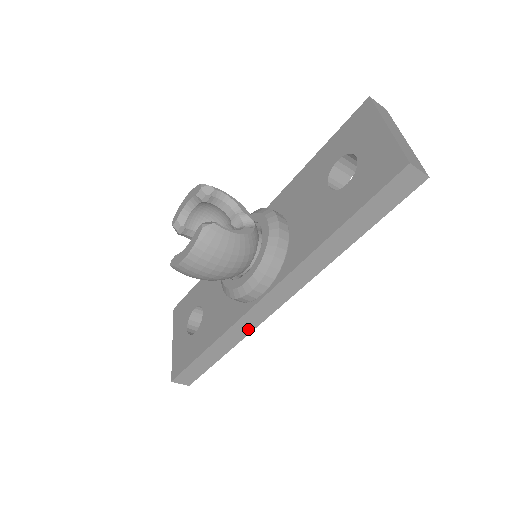
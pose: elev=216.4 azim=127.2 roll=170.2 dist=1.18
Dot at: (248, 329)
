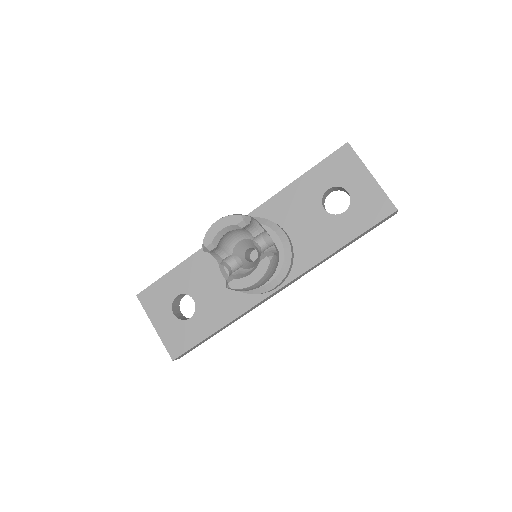
Dot at: (251, 310)
